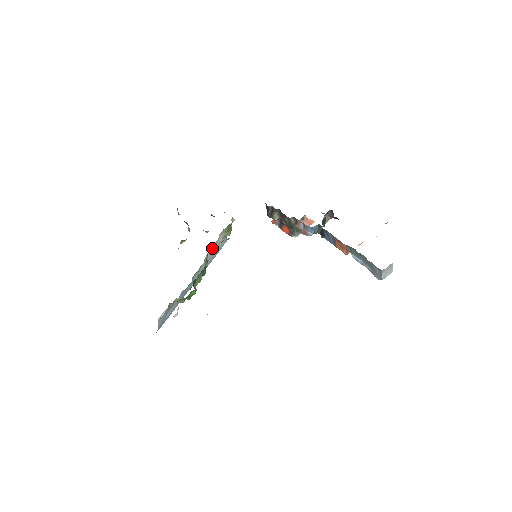
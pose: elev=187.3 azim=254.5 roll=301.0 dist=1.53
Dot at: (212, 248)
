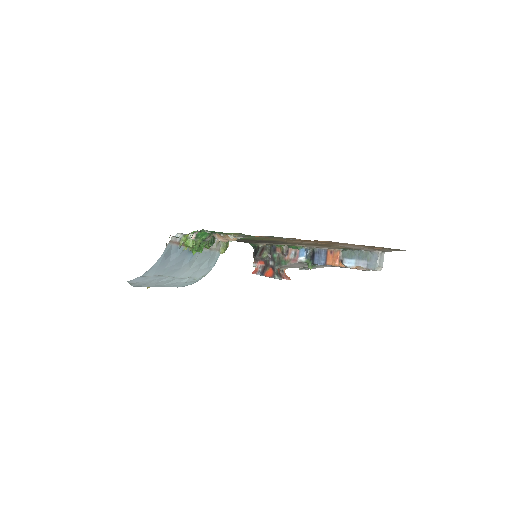
Dot at: (213, 245)
